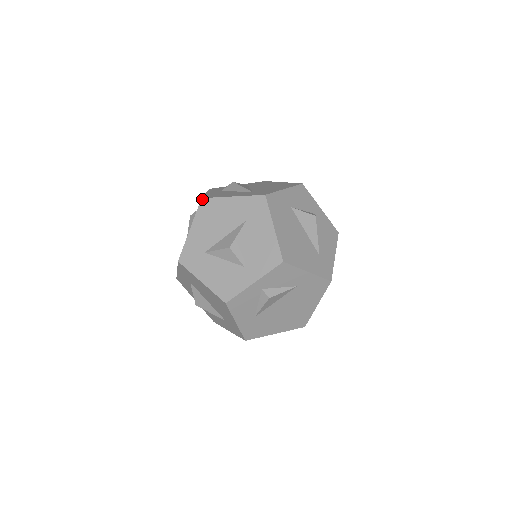
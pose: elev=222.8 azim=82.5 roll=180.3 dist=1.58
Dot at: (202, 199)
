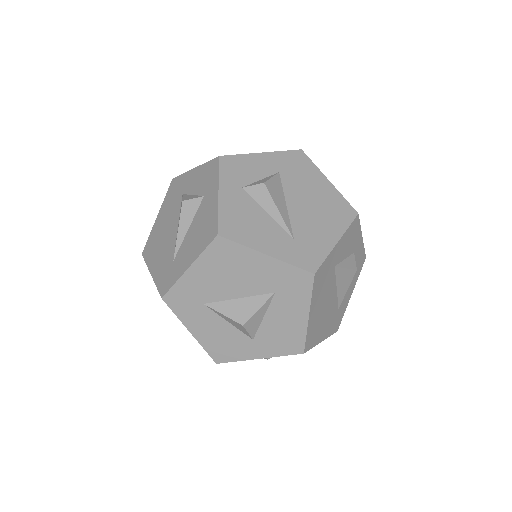
Dot at: (218, 237)
